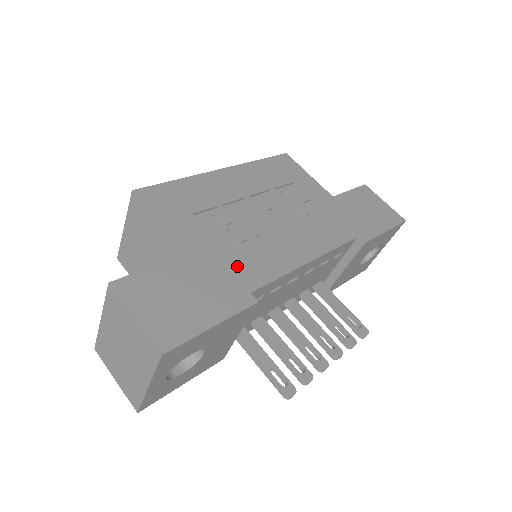
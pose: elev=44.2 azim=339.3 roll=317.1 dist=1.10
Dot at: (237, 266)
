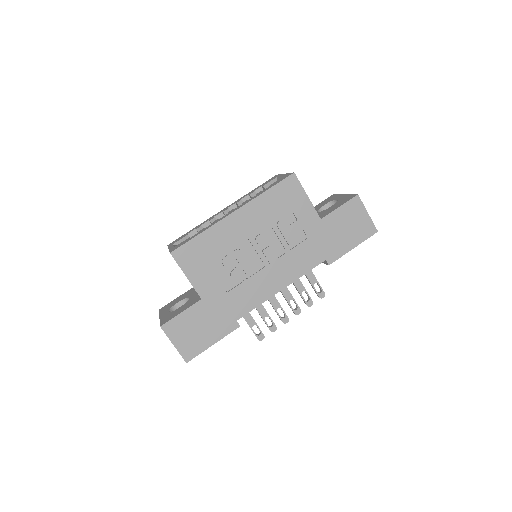
Dot at: (232, 303)
